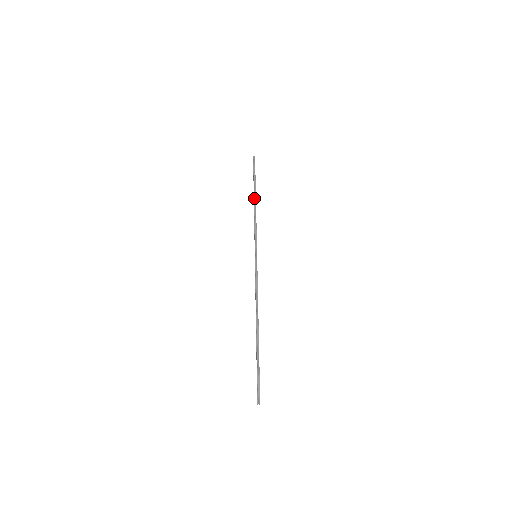
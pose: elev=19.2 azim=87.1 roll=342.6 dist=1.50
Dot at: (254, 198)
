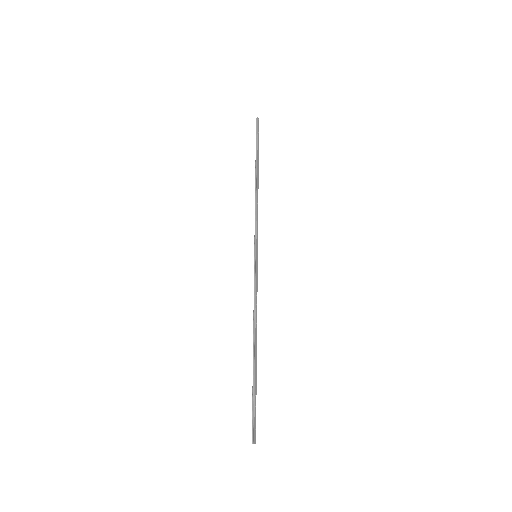
Dot at: (255, 178)
